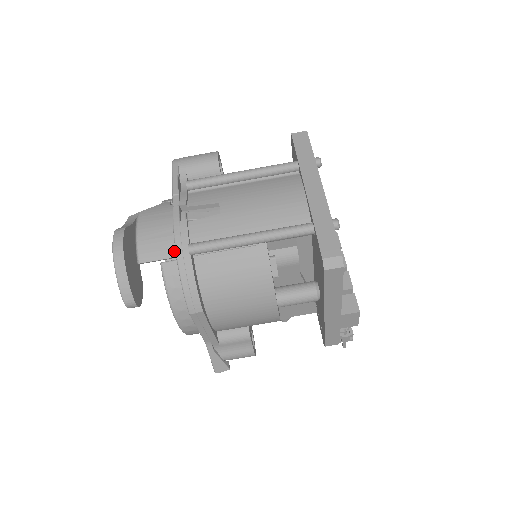
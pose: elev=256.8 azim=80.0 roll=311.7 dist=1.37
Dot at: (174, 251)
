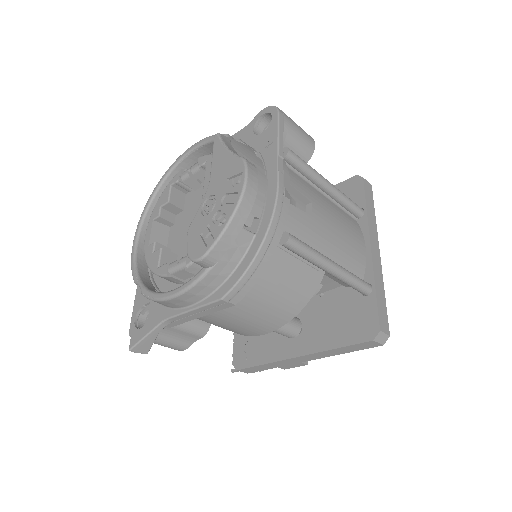
Dot at: occluded
